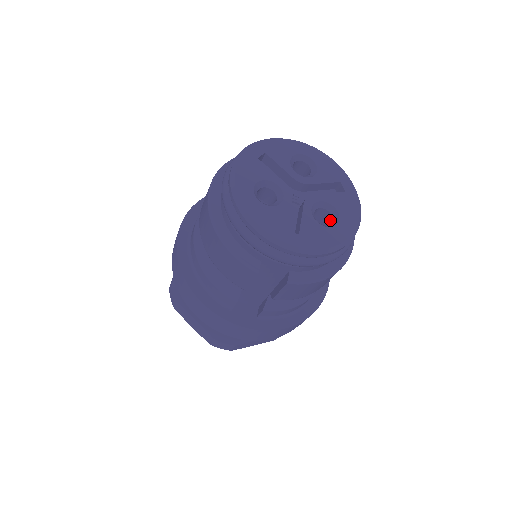
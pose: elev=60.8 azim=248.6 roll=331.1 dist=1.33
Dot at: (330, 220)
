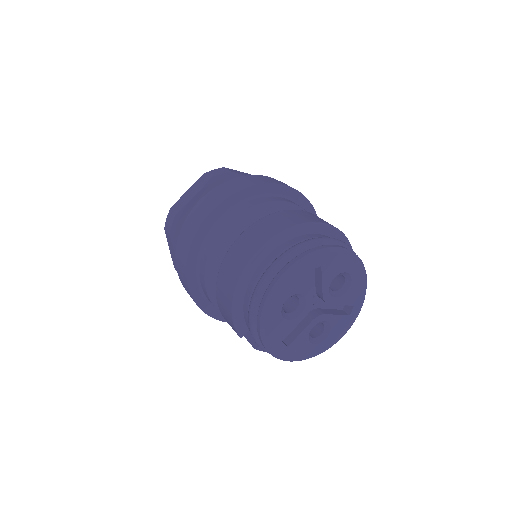
Dot at: (320, 330)
